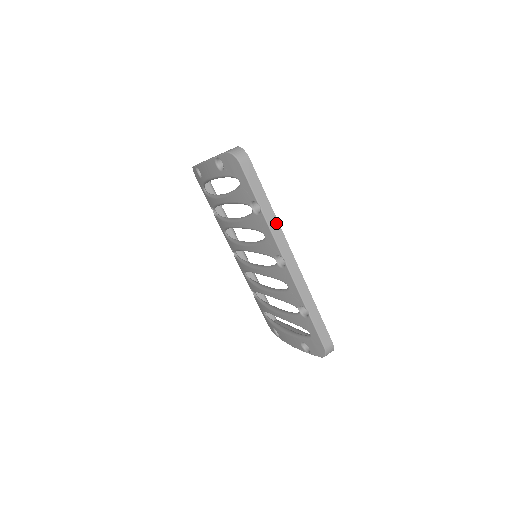
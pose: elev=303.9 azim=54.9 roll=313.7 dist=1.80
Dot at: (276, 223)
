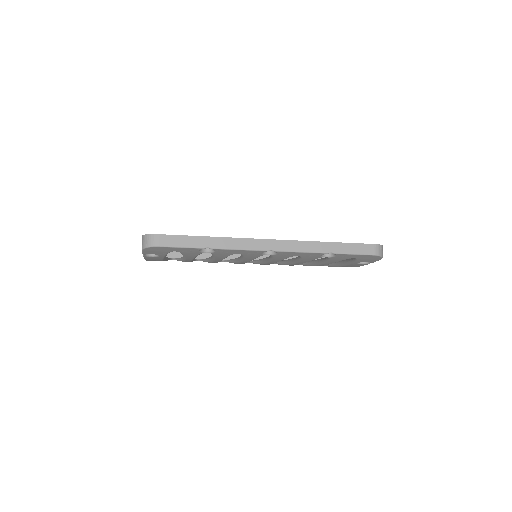
Dot at: (231, 240)
